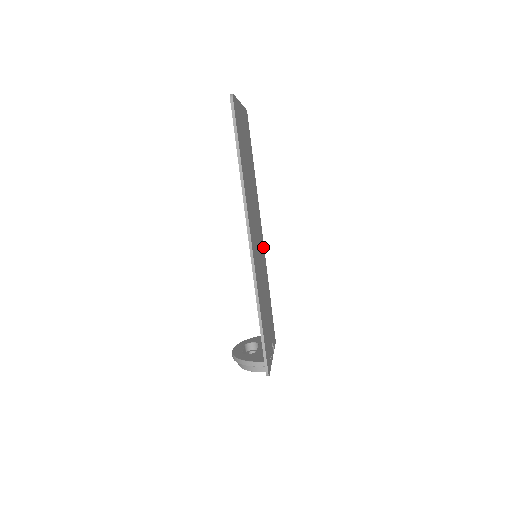
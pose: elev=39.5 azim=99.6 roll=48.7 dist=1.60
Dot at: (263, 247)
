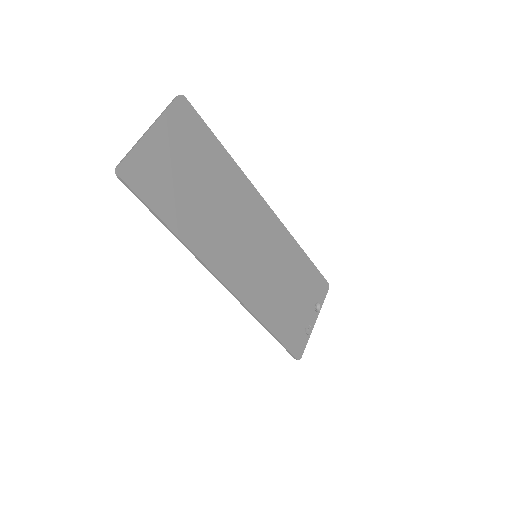
Dot at: (274, 221)
